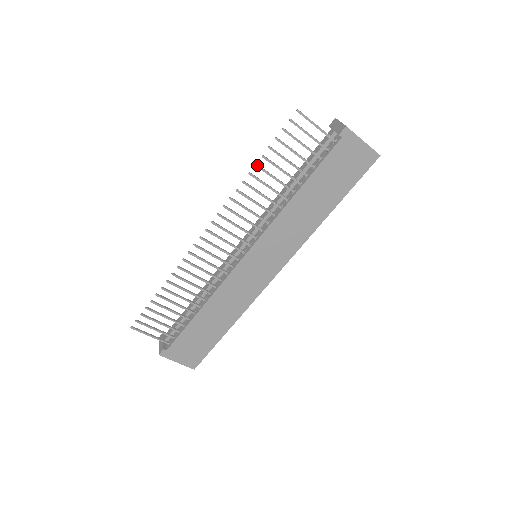
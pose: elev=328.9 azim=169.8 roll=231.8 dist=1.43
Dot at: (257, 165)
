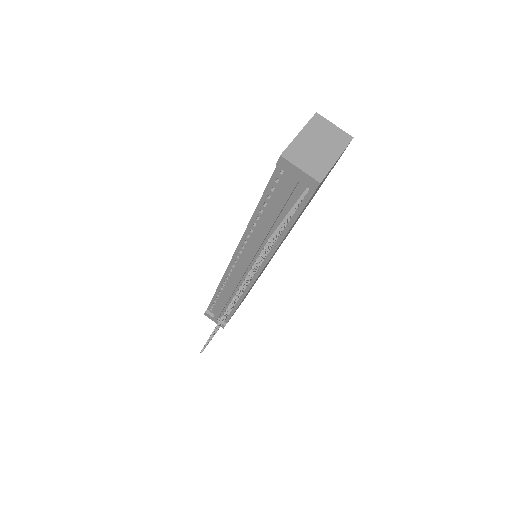
Dot at: (247, 279)
